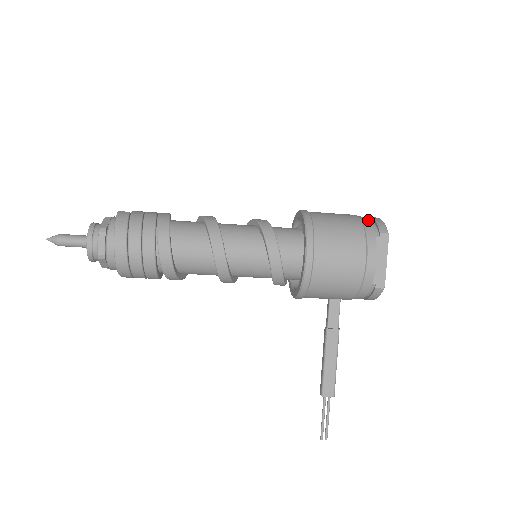
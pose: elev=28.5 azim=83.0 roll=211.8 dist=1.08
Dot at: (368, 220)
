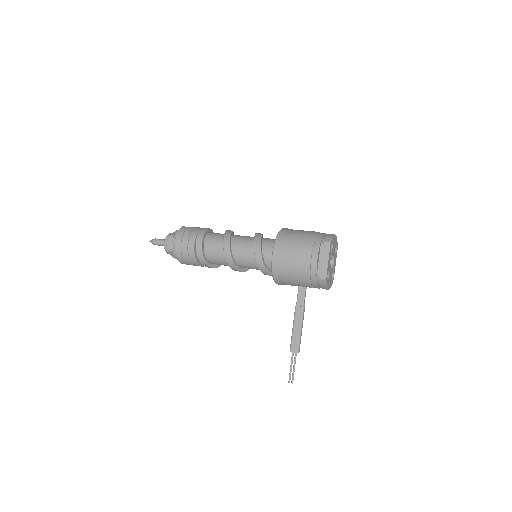
Dot at: (322, 234)
